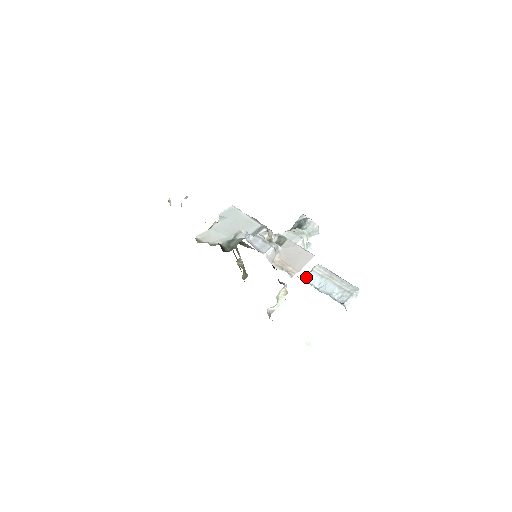
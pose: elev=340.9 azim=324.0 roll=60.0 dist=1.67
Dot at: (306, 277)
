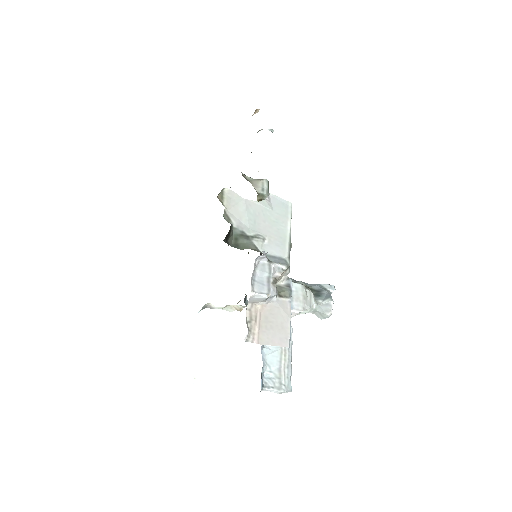
Dot at: occluded
